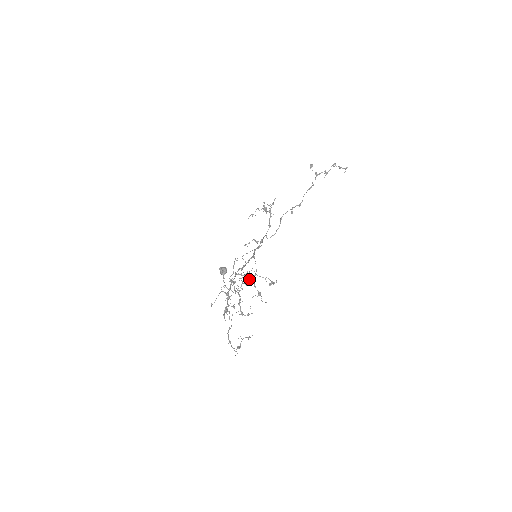
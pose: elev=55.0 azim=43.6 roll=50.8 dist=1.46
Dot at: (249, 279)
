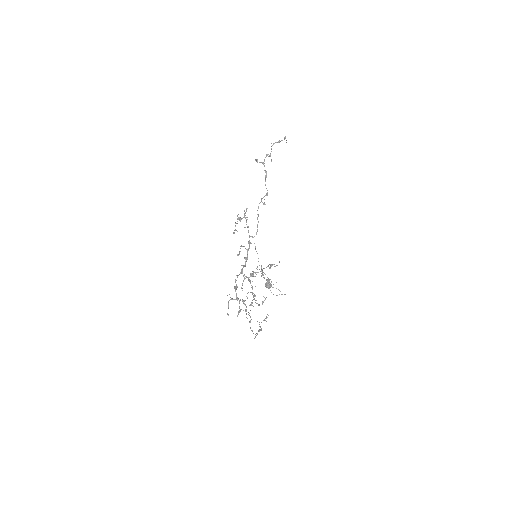
Dot at: (251, 276)
